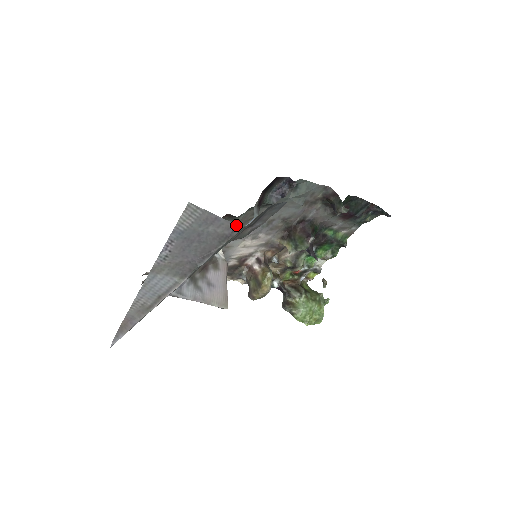
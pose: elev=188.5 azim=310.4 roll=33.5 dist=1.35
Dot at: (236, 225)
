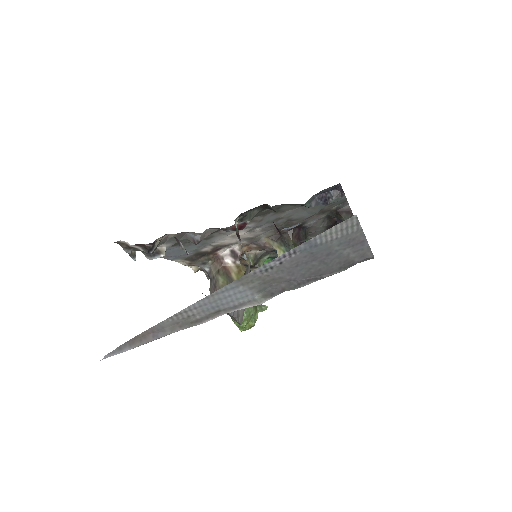
Dot at: (372, 255)
